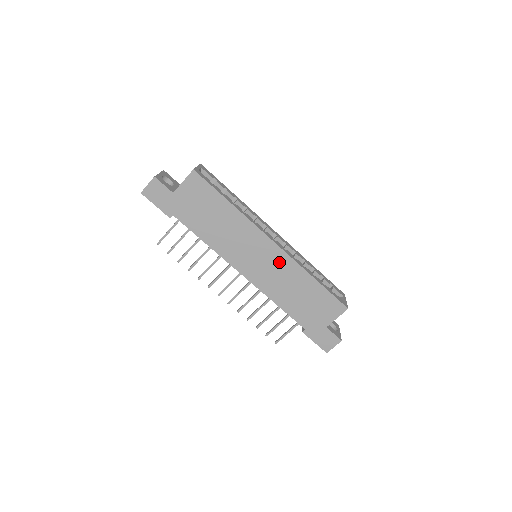
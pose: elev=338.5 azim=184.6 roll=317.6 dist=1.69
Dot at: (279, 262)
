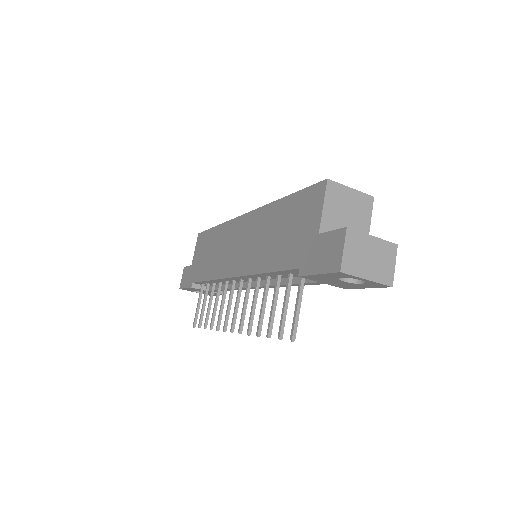
Dot at: (252, 226)
